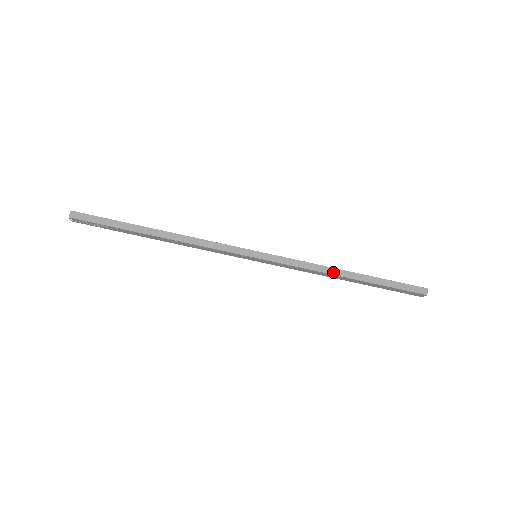
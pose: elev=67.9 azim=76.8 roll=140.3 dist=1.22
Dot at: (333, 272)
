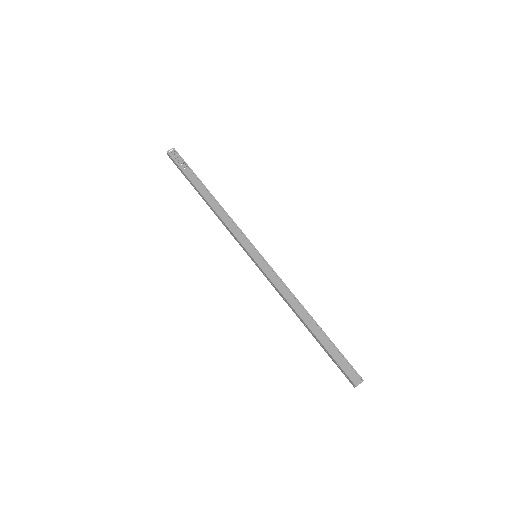
Dot at: (302, 306)
